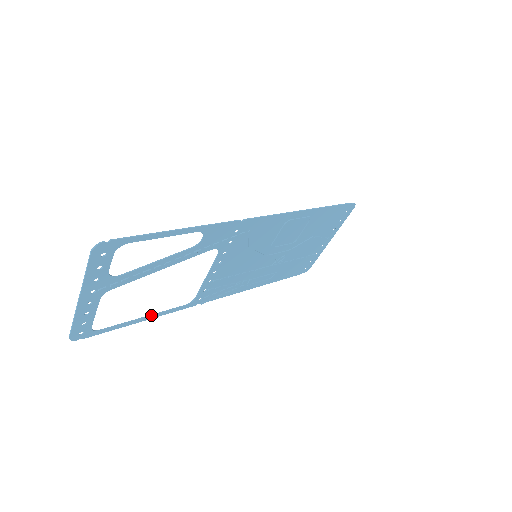
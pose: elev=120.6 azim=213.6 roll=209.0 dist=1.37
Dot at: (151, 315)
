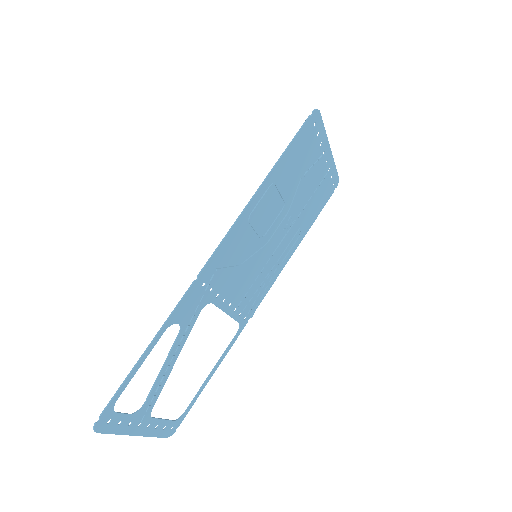
Dot at: (214, 367)
